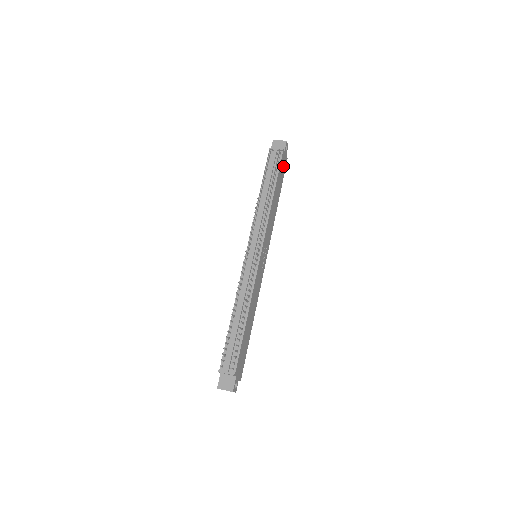
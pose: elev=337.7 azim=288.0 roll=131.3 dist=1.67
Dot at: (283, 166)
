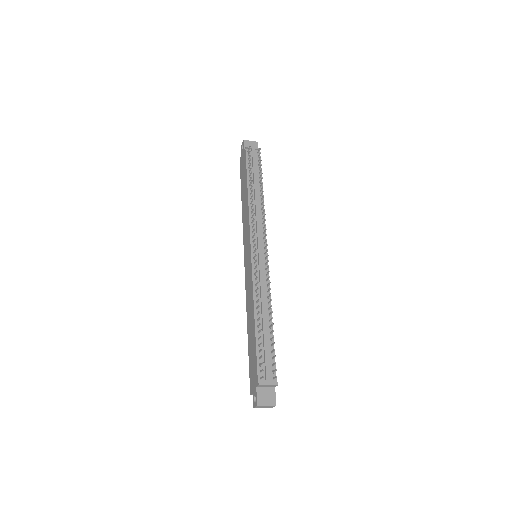
Dot at: occluded
